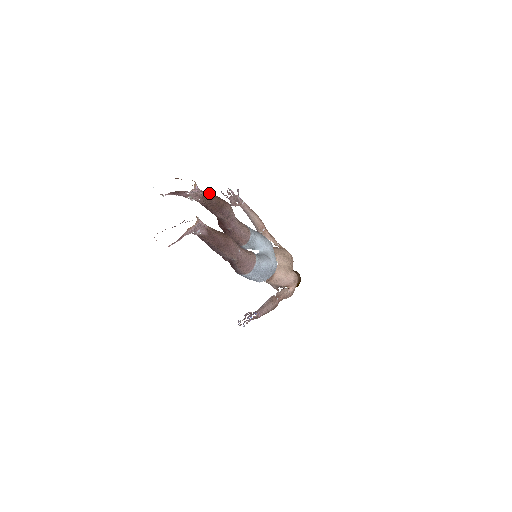
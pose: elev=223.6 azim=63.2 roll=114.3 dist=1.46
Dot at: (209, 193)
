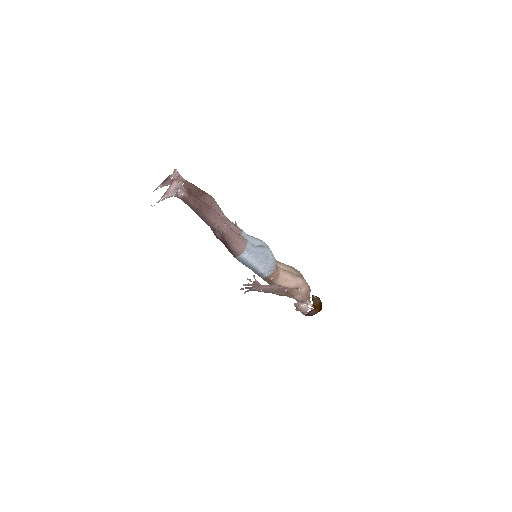
Dot at: (191, 183)
